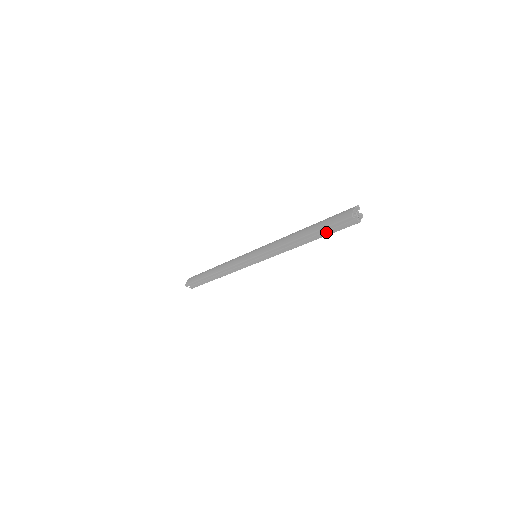
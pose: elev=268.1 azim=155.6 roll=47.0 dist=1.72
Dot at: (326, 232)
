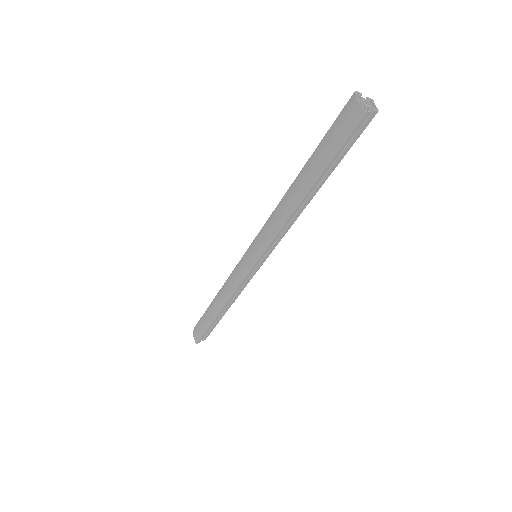
Dot at: (335, 161)
